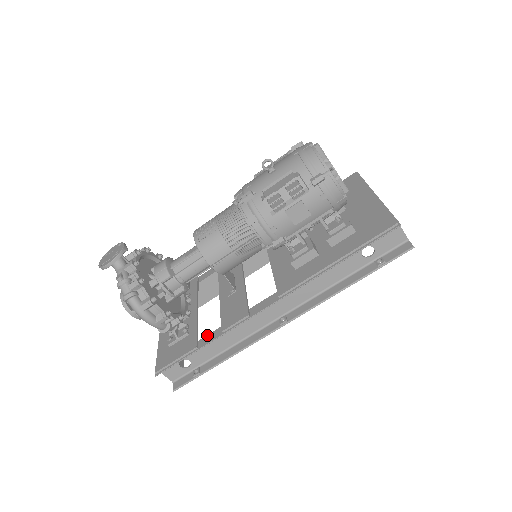
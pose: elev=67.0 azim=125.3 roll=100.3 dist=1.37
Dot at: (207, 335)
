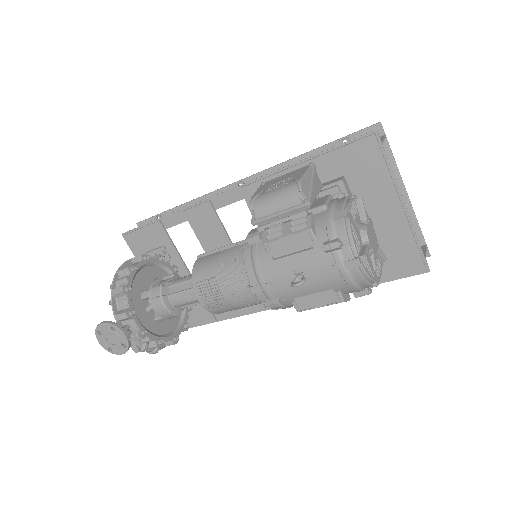
Dot at: occluded
